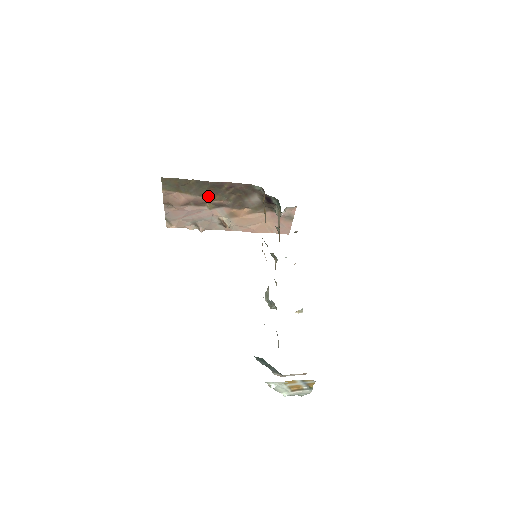
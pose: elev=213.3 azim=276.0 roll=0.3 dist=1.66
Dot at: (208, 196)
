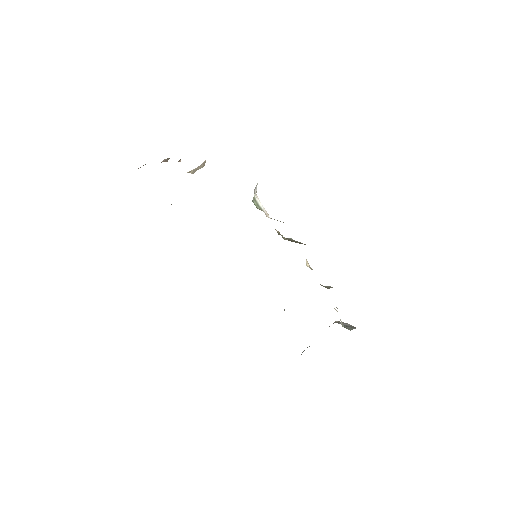
Dot at: occluded
